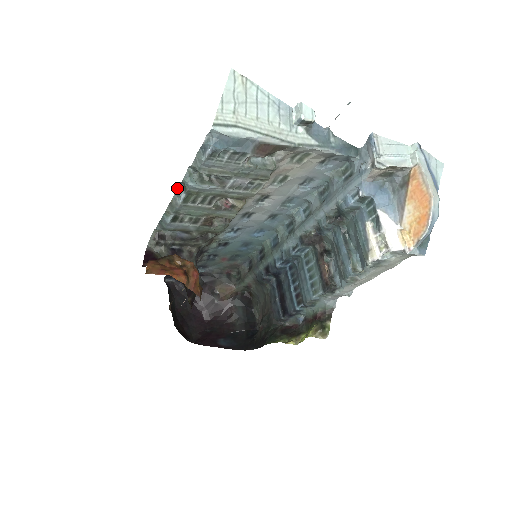
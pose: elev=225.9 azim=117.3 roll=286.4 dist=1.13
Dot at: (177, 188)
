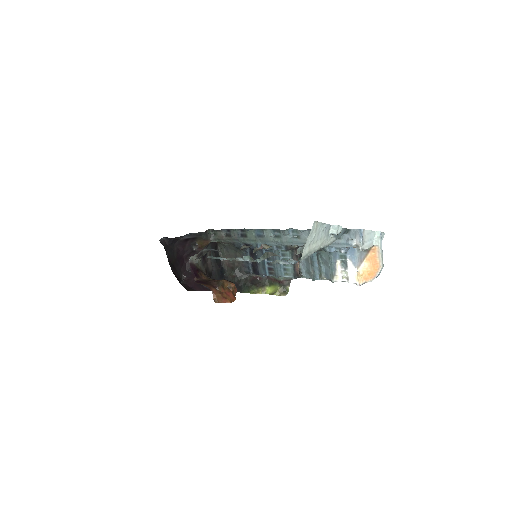
Dot at: (244, 256)
